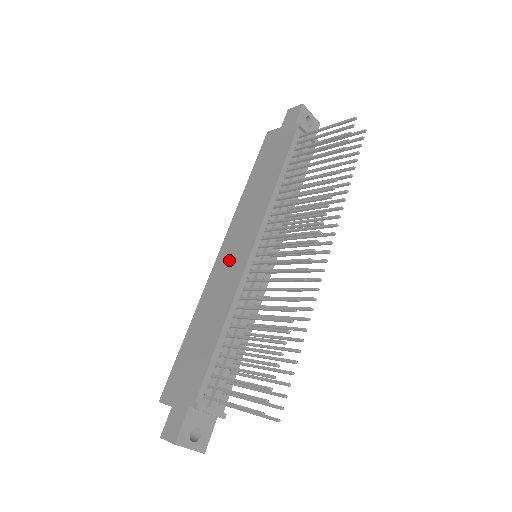
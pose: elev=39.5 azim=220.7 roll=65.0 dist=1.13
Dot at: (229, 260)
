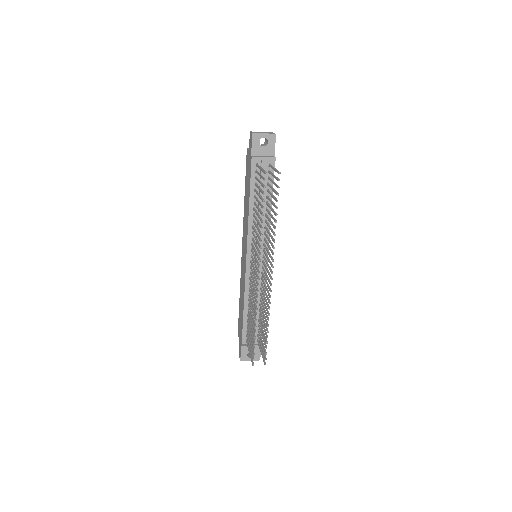
Dot at: (243, 260)
